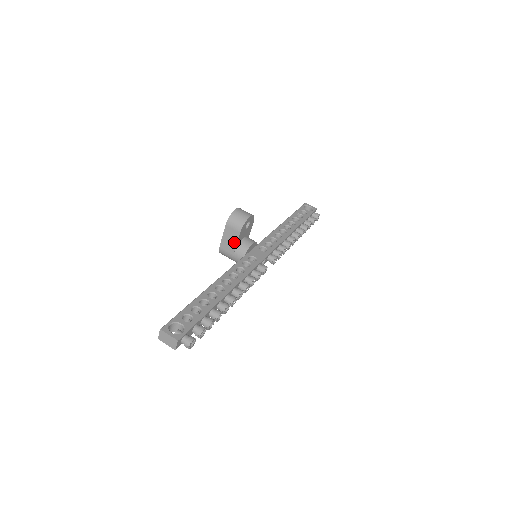
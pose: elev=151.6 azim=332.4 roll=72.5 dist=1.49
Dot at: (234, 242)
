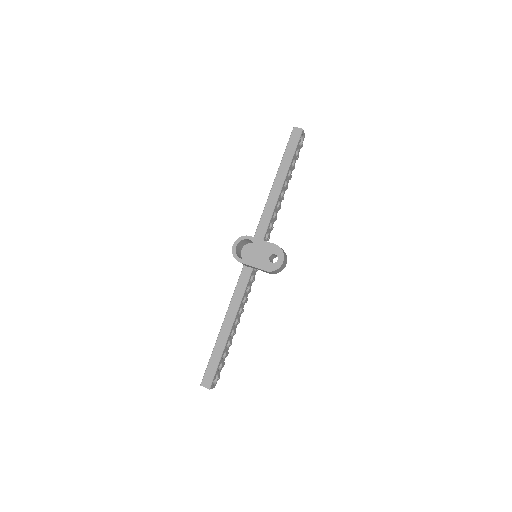
Dot at: occluded
